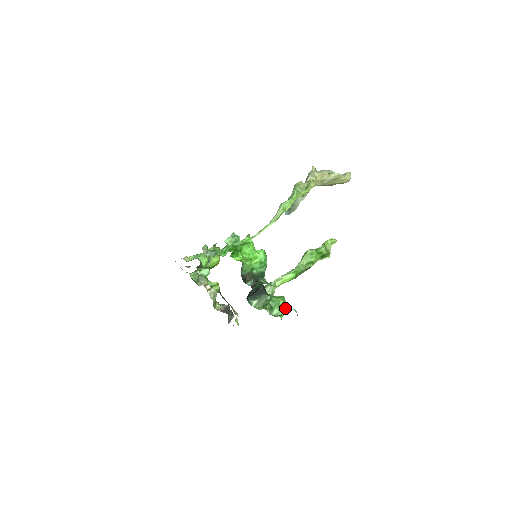
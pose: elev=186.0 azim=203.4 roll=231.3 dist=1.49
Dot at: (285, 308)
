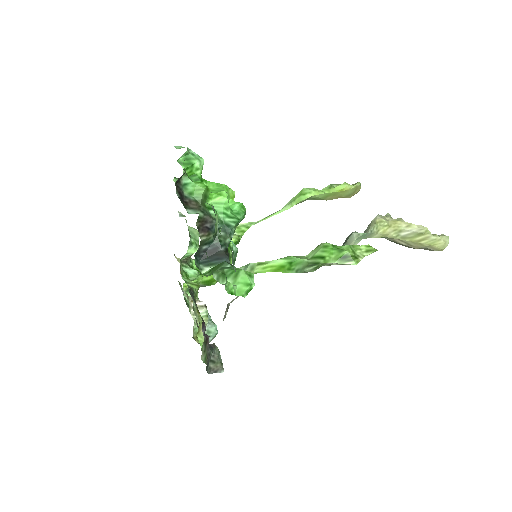
Dot at: (247, 286)
